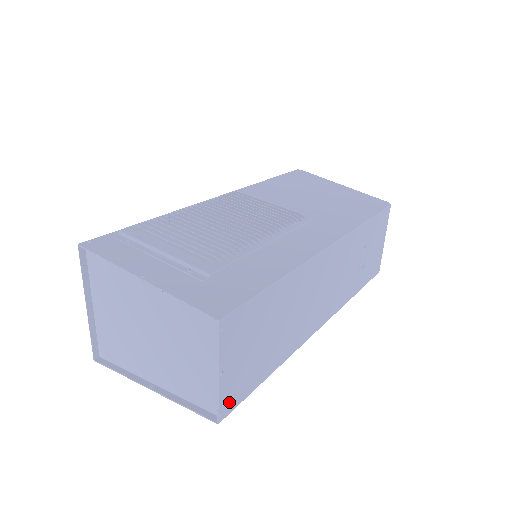
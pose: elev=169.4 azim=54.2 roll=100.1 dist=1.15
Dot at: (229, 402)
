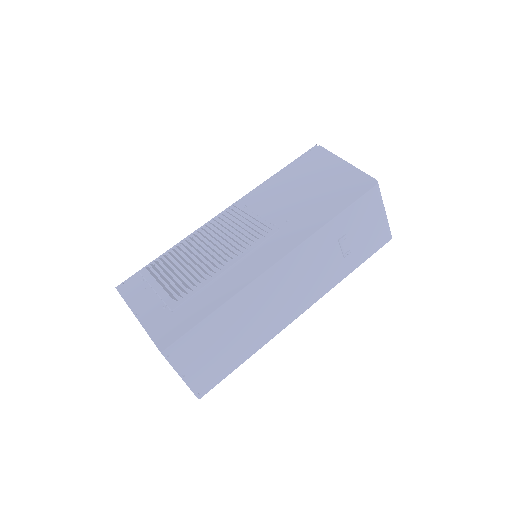
Dot at: (203, 387)
